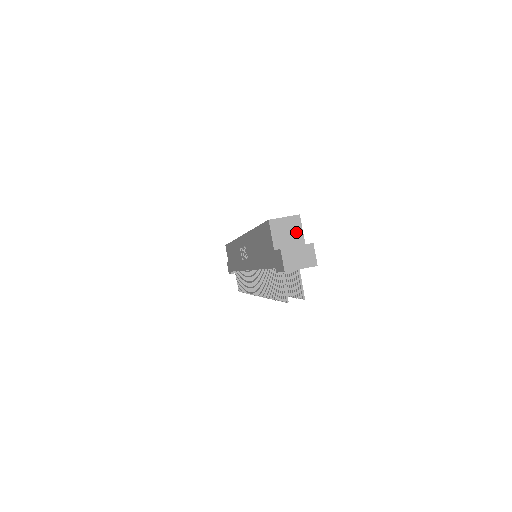
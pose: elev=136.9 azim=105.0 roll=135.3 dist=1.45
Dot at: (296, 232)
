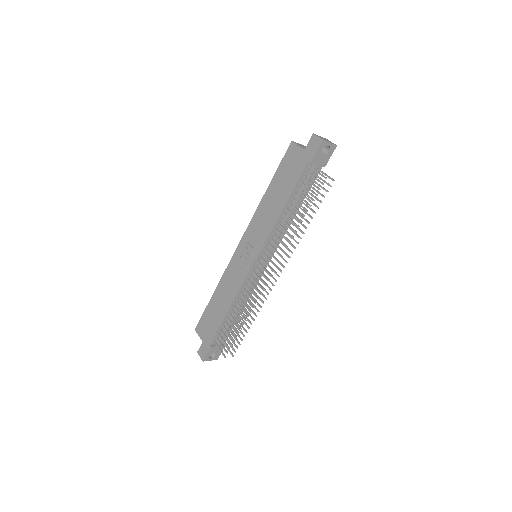
Dot at: occluded
